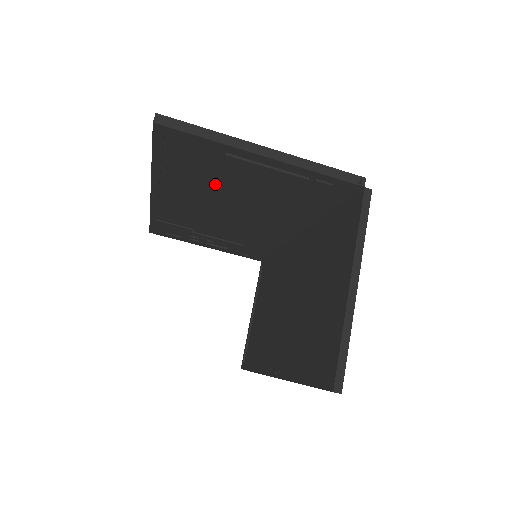
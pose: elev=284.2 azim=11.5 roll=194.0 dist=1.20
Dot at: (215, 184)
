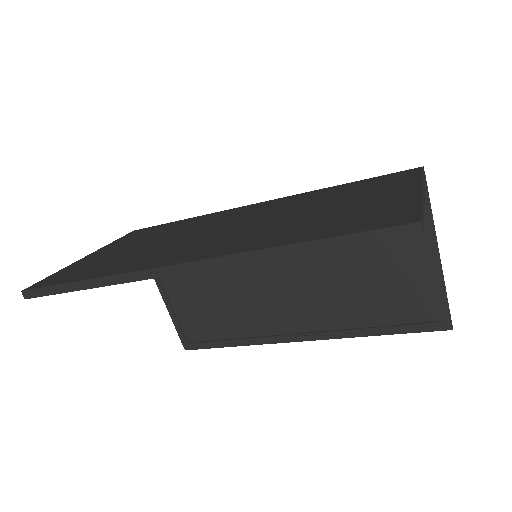
Dot at: occluded
